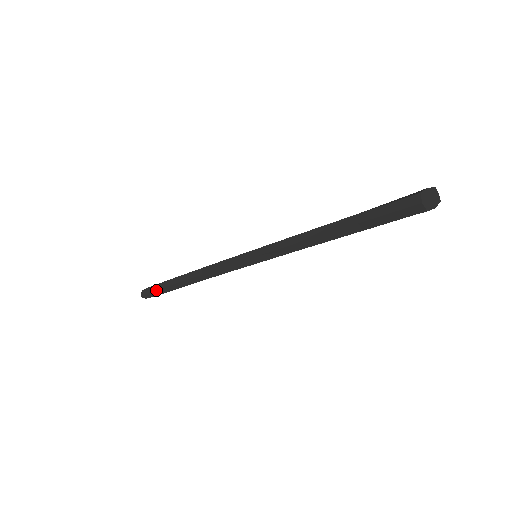
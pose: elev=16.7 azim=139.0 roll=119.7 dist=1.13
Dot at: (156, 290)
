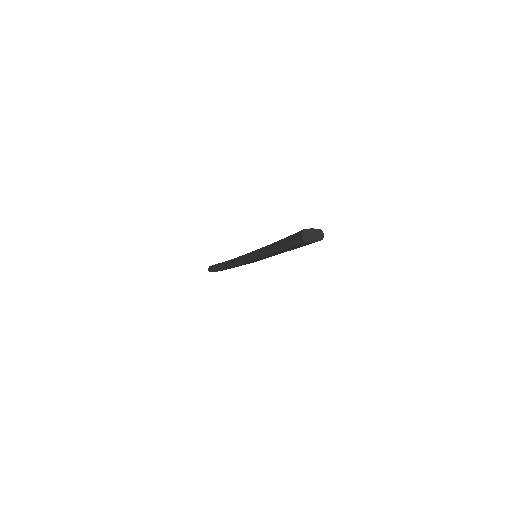
Dot at: (215, 268)
